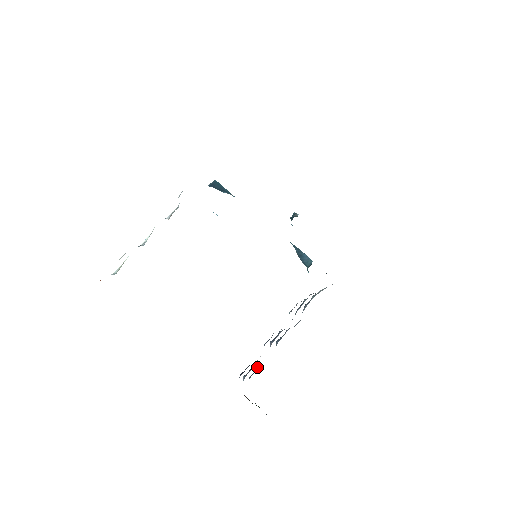
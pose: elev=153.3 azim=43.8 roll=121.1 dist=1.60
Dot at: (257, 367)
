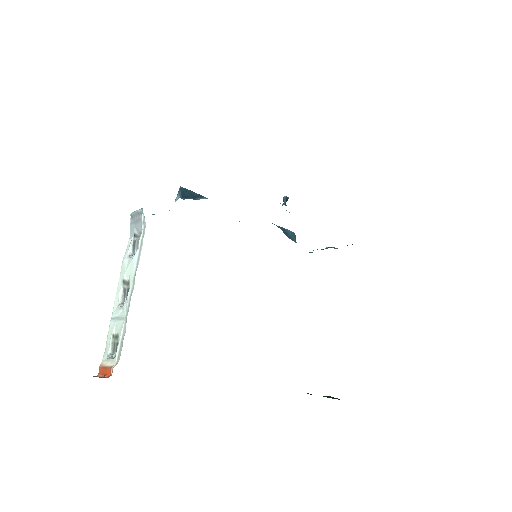
Dot at: occluded
